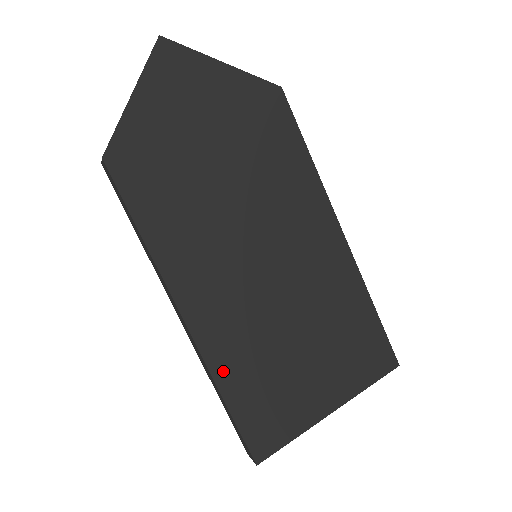
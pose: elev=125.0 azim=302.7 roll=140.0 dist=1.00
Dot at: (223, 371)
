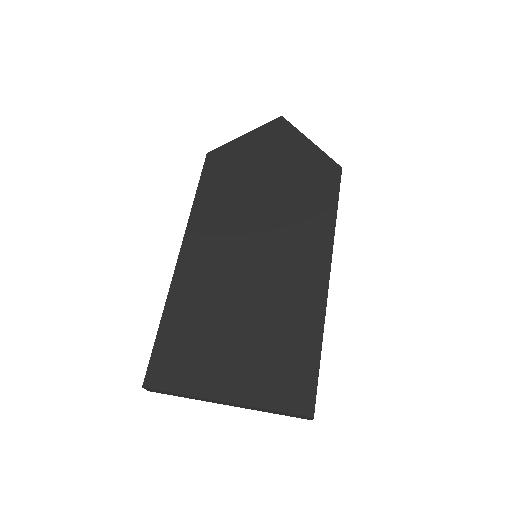
Dot at: (175, 303)
